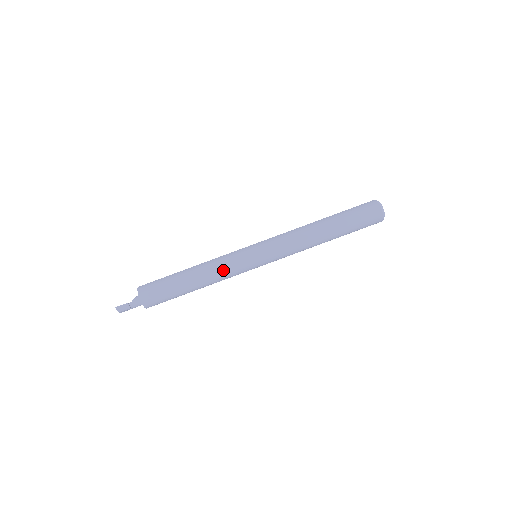
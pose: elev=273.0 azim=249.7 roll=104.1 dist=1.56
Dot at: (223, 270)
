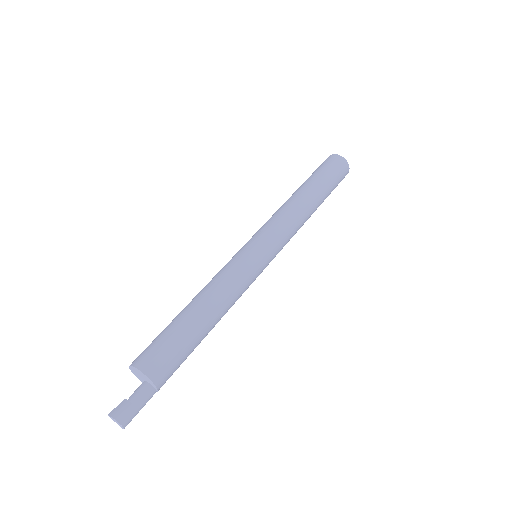
Dot at: (222, 275)
